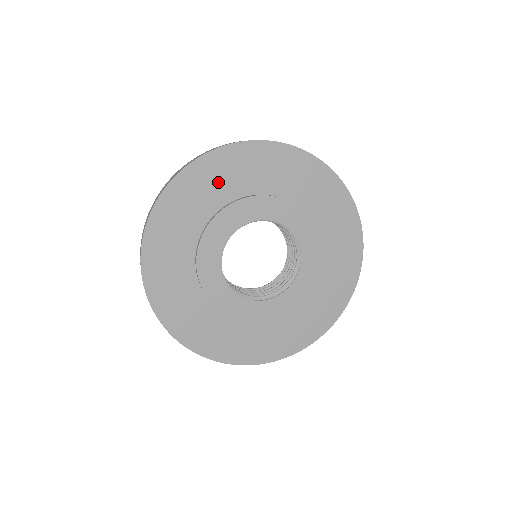
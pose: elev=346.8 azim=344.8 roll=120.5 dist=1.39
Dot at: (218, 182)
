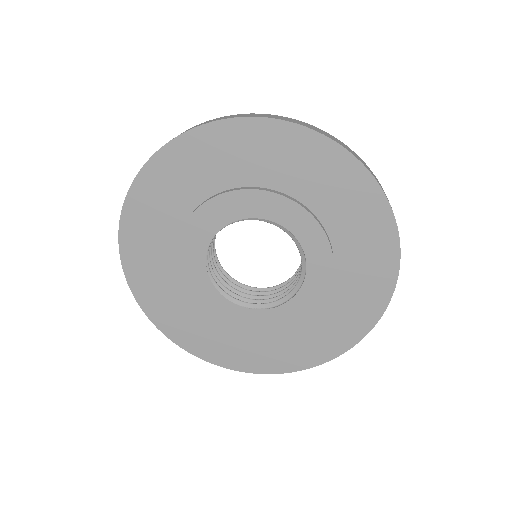
Dot at: (163, 203)
